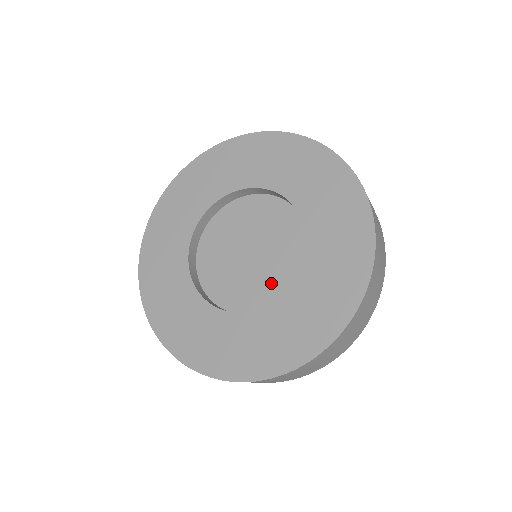
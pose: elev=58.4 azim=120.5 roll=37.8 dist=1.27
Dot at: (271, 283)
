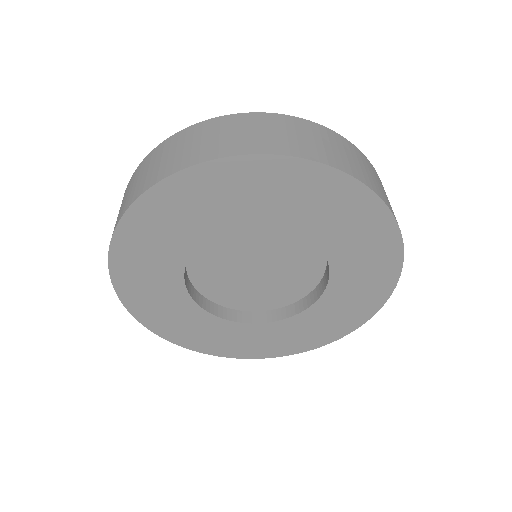
Dot at: (257, 297)
